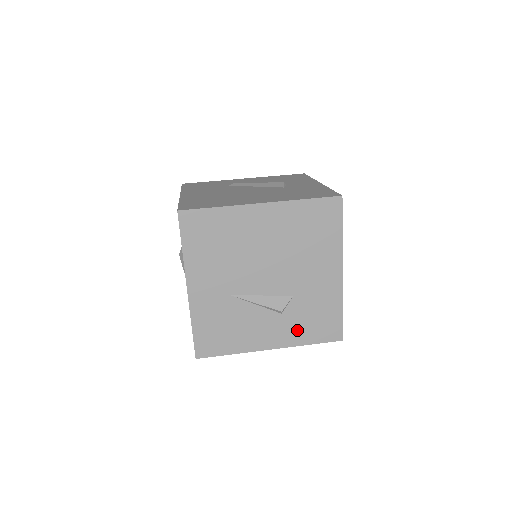
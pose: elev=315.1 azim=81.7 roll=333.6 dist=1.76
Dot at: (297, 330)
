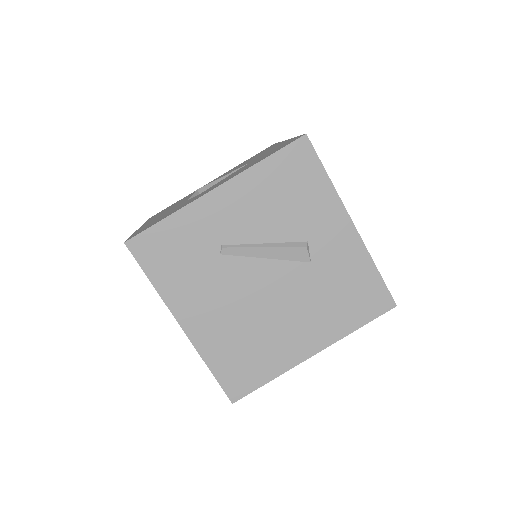
Dot at: occluded
